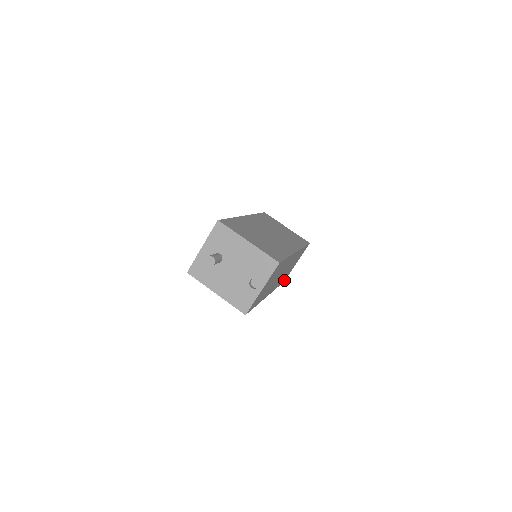
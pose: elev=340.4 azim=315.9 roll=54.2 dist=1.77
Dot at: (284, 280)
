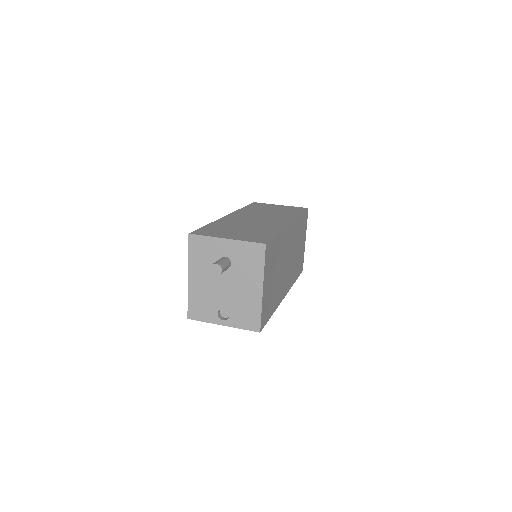
Dot at: occluded
